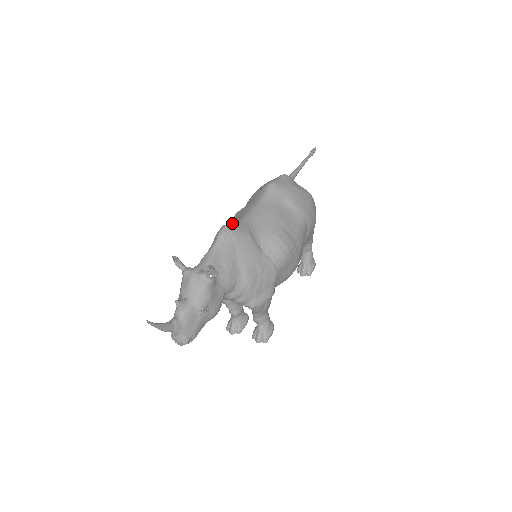
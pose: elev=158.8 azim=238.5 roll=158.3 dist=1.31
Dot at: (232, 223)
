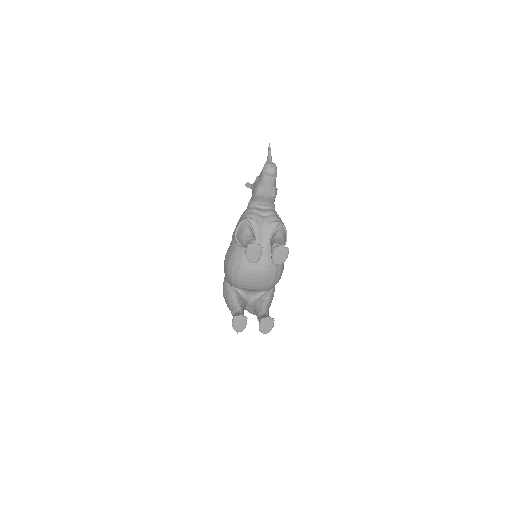
Dot at: occluded
